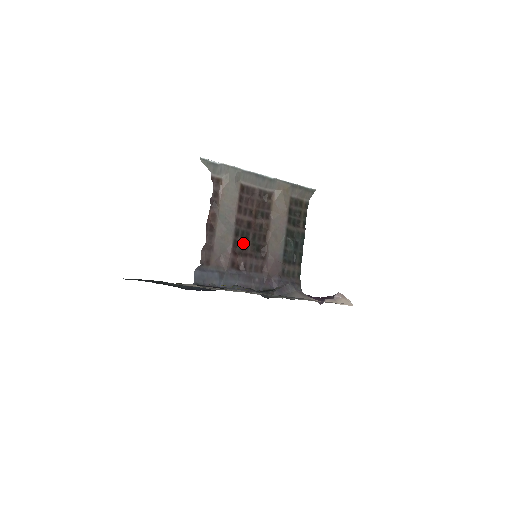
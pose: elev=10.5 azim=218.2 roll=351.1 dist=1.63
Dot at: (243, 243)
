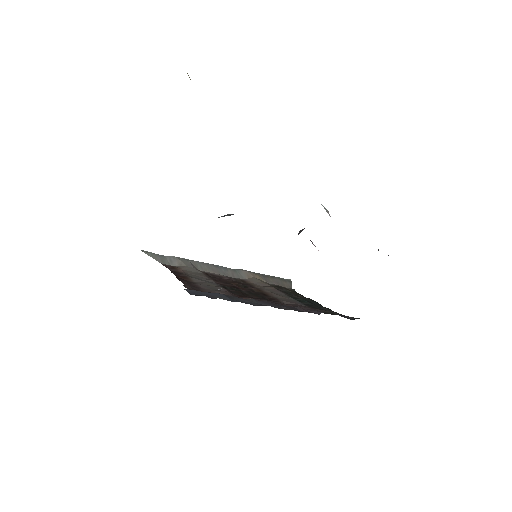
Dot at: (239, 292)
